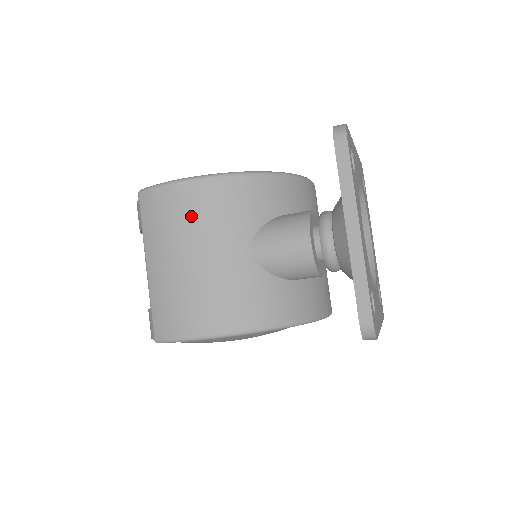
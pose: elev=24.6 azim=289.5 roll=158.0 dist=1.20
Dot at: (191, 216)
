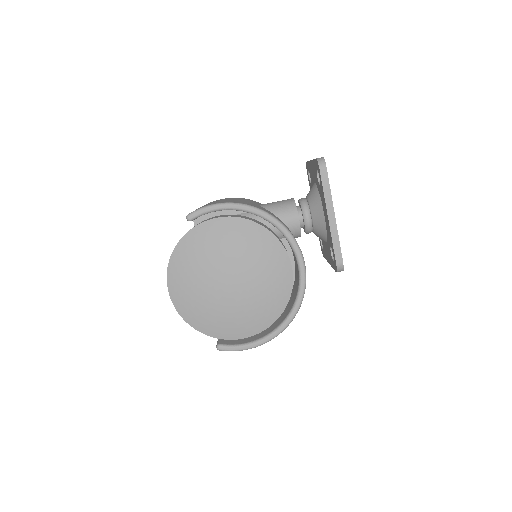
Dot at: occluded
